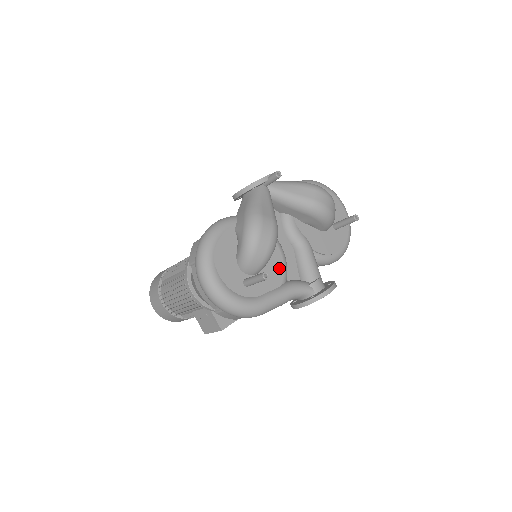
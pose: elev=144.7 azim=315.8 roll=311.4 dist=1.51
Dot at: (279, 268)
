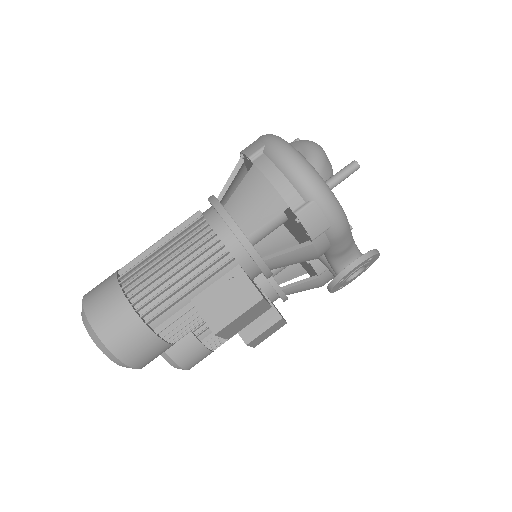
Dot at: occluded
